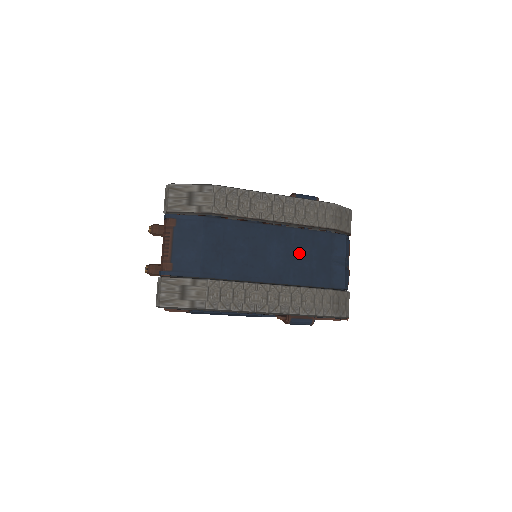
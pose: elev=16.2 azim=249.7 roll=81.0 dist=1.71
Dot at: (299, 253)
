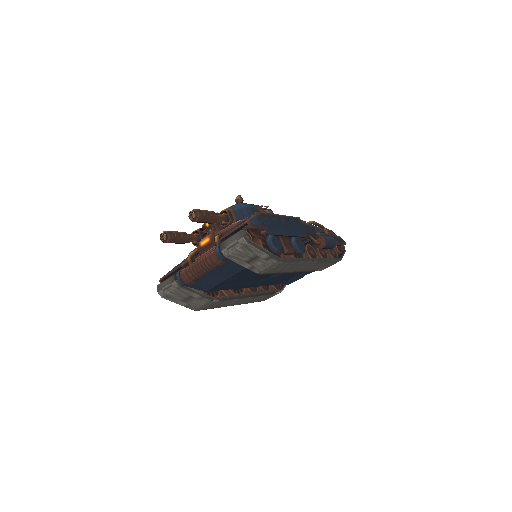
Dot at: (285, 274)
